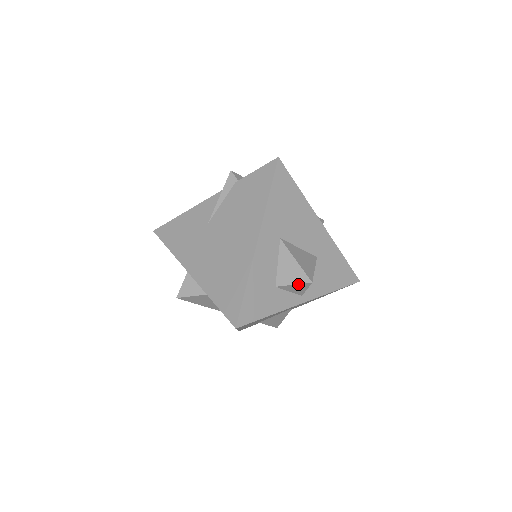
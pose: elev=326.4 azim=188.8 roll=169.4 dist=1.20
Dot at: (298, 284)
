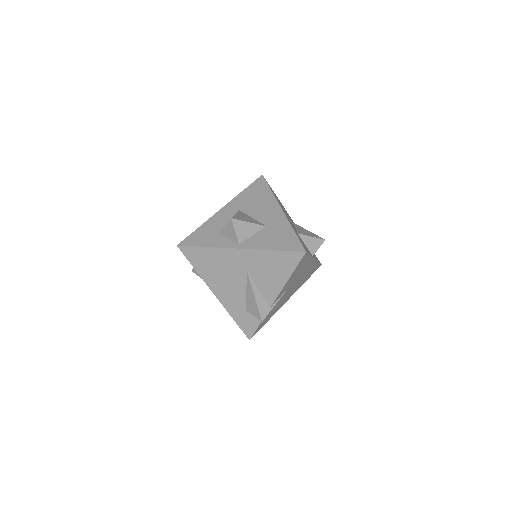
Dot at: (227, 224)
